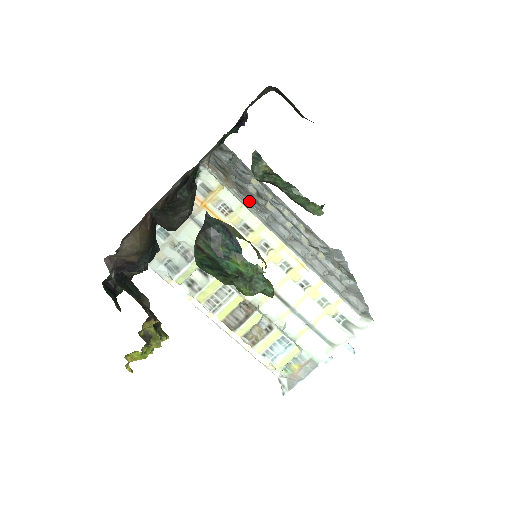
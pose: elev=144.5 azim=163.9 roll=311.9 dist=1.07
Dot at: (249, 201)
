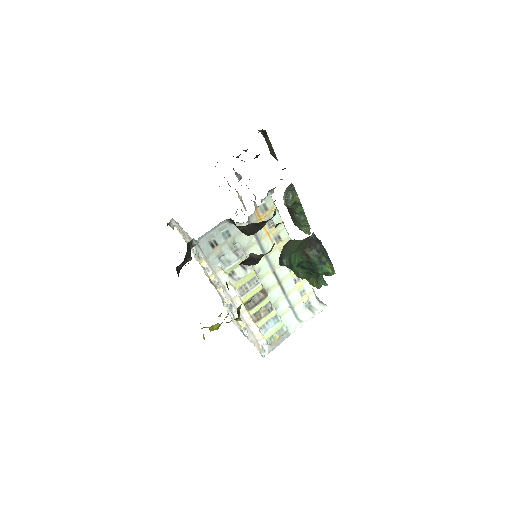
Dot at: occluded
